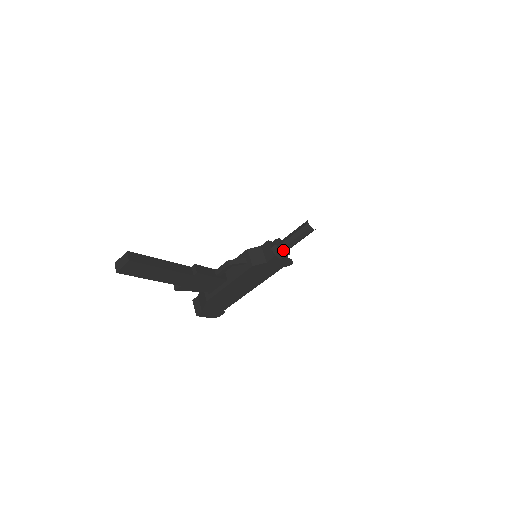
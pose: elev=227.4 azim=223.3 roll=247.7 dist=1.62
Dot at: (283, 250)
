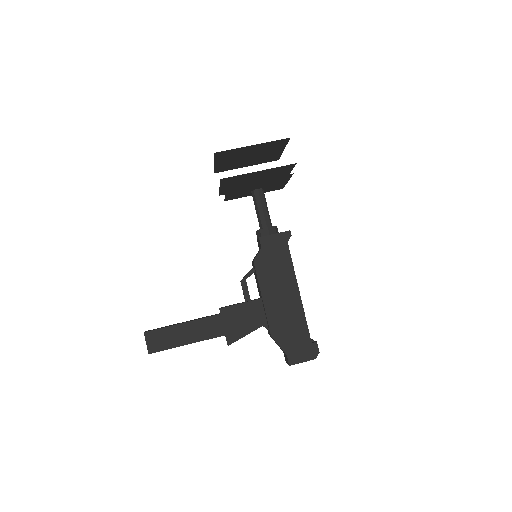
Dot at: (265, 228)
